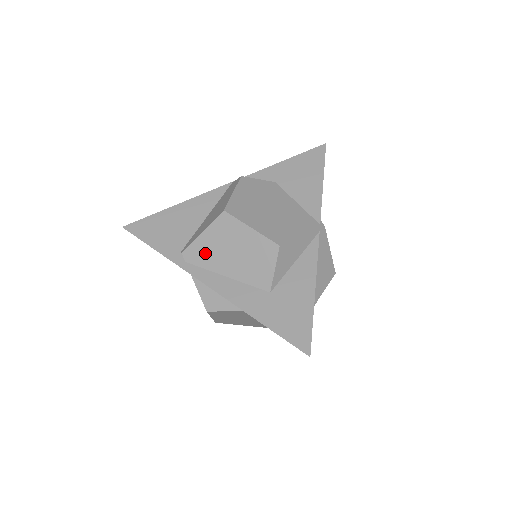
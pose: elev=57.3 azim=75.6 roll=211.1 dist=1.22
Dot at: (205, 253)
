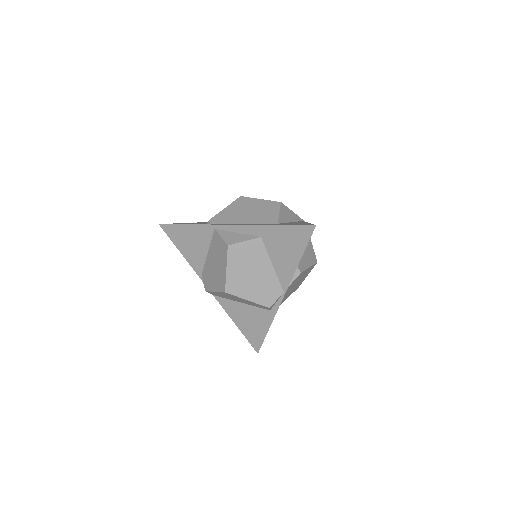
Dot at: (227, 217)
